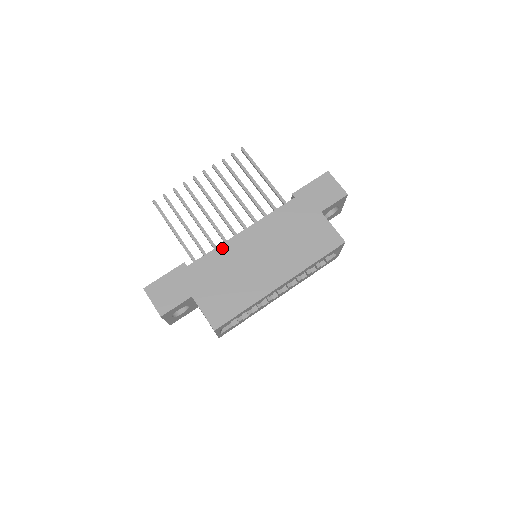
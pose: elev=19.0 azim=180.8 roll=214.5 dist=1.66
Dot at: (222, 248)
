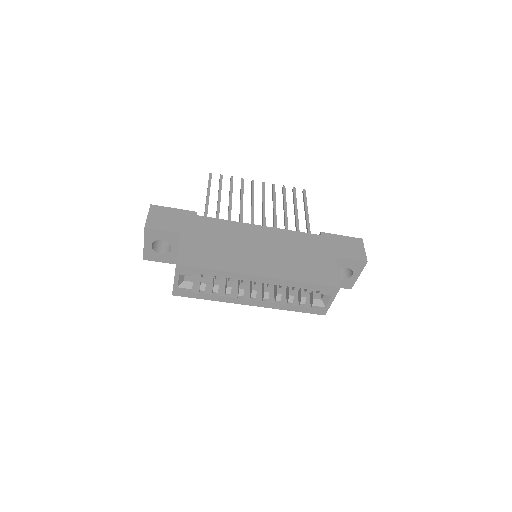
Dot at: (235, 224)
